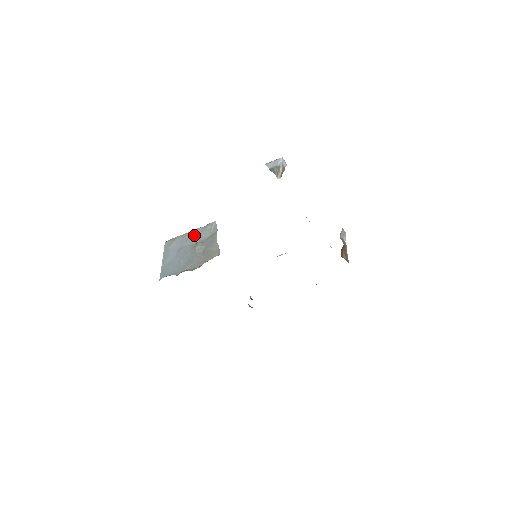
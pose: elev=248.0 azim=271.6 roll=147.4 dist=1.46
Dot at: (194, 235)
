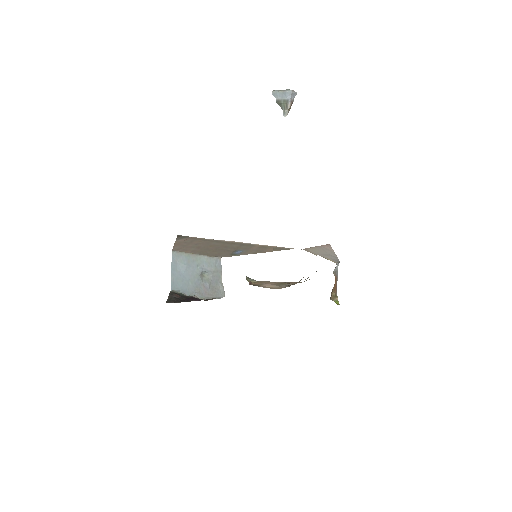
Dot at: (200, 261)
